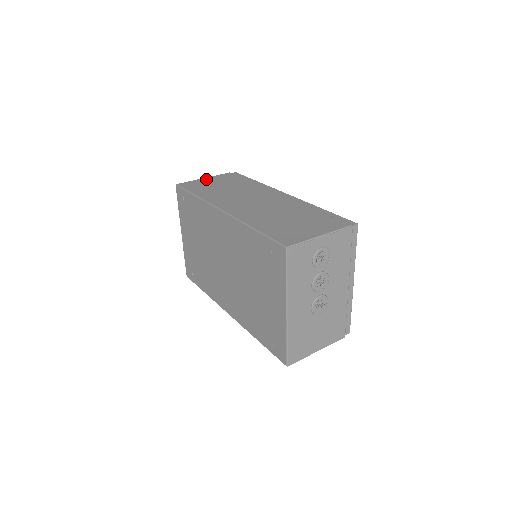
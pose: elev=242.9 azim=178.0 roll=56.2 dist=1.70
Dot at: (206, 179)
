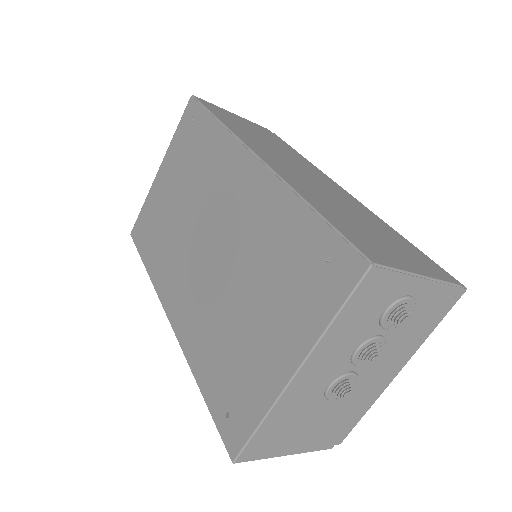
Dot at: (236, 115)
